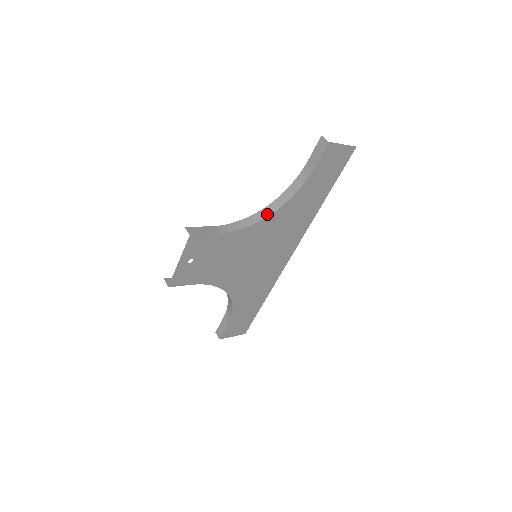
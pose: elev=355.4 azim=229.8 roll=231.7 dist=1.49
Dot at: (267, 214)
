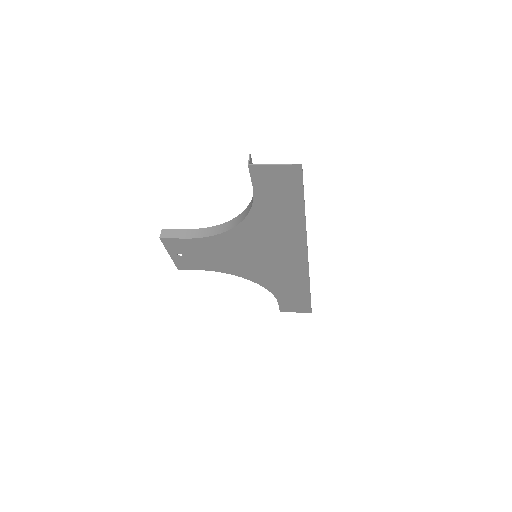
Dot at: (234, 225)
